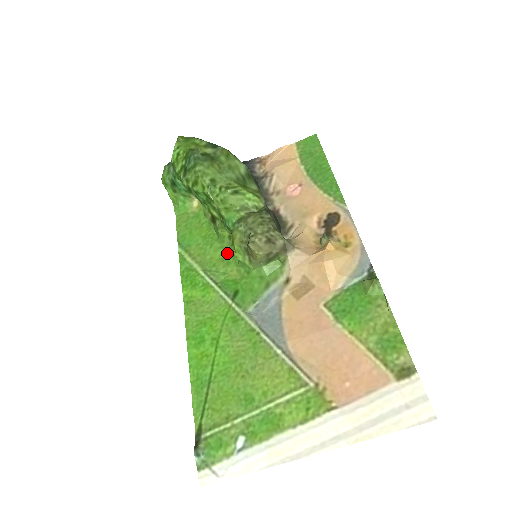
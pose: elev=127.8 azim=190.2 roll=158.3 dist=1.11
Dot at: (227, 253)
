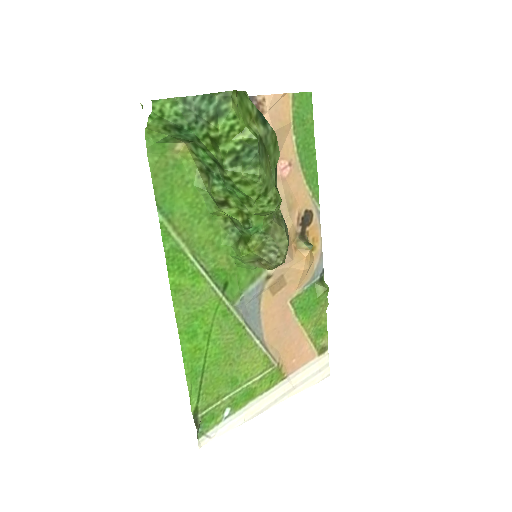
Dot at: (218, 236)
